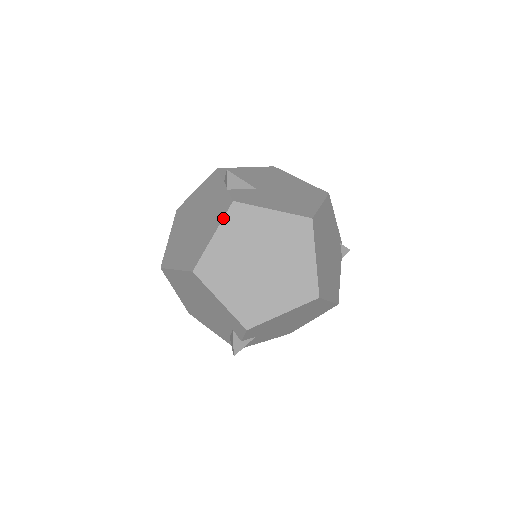
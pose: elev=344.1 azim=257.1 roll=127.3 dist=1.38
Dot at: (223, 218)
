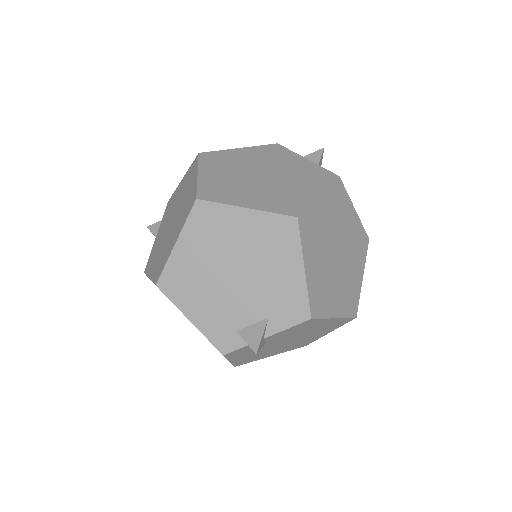
Dot at: (330, 185)
